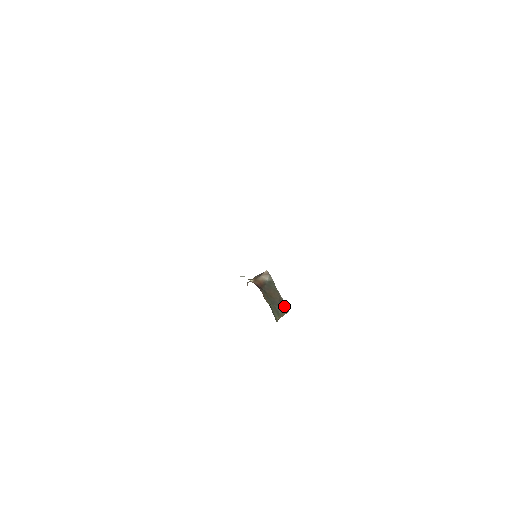
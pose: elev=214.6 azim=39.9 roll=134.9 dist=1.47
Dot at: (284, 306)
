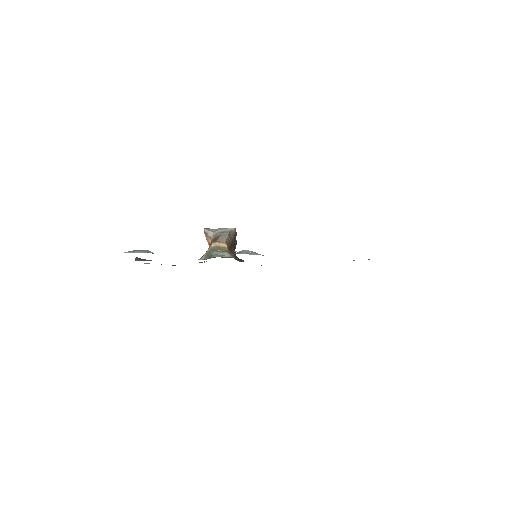
Dot at: occluded
